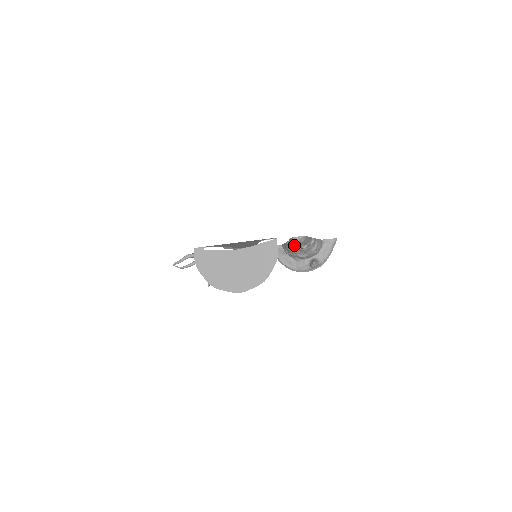
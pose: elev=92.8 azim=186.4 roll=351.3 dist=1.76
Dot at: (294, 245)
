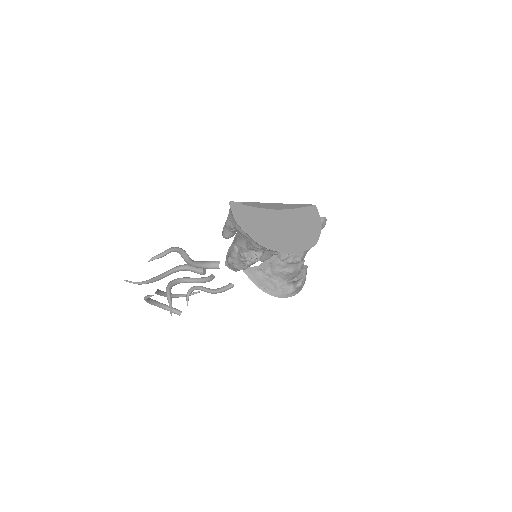
Dot at: occluded
